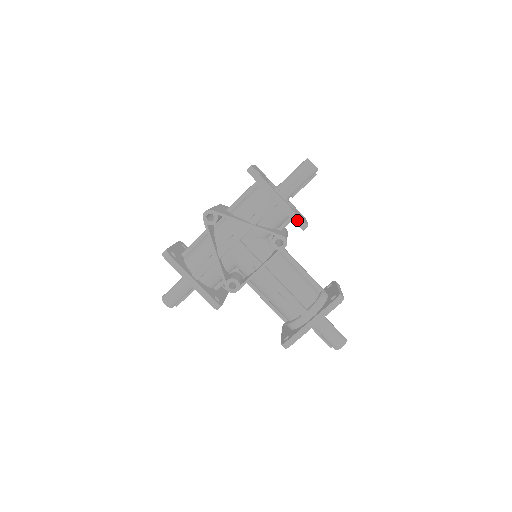
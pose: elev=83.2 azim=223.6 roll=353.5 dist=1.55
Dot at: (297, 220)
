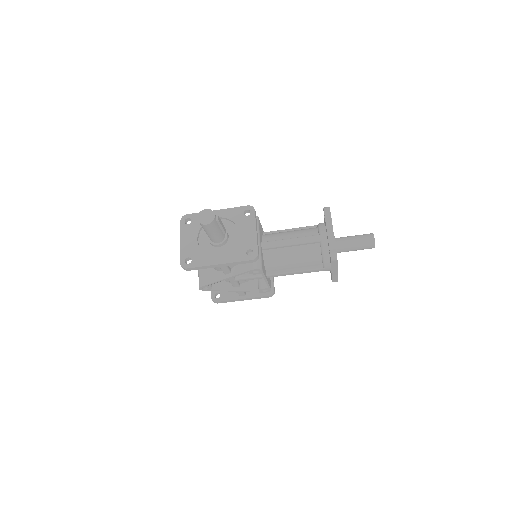
Dot at: (247, 262)
